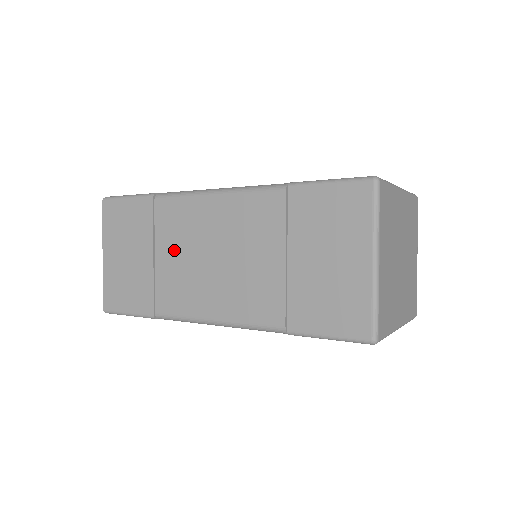
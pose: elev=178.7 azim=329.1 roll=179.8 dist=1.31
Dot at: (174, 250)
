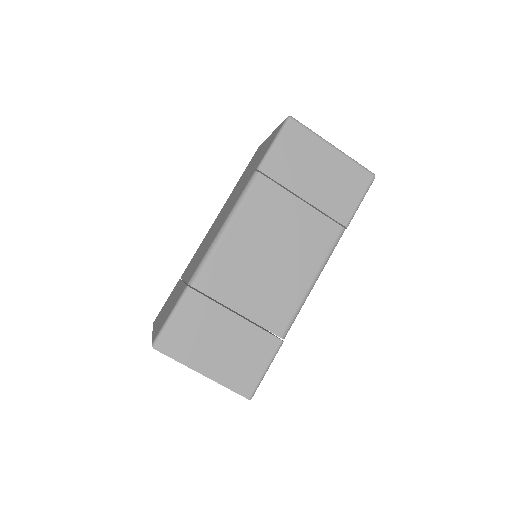
Dot at: (245, 290)
